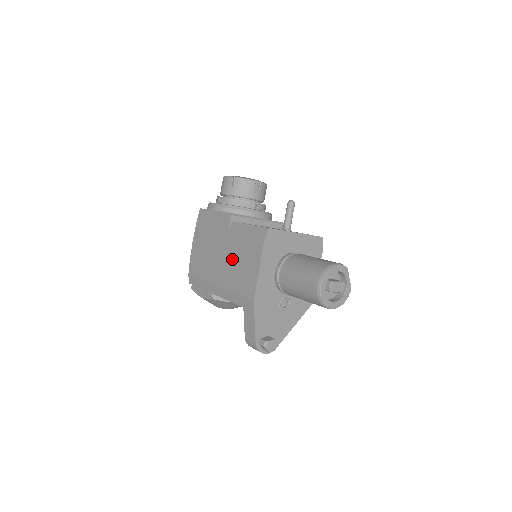
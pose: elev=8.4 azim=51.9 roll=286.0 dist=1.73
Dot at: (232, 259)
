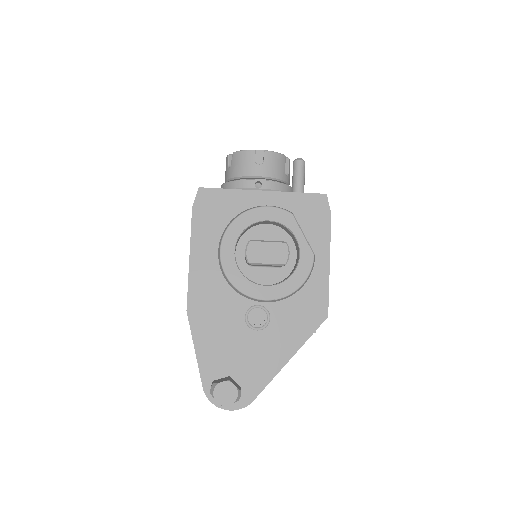
Dot at: occluded
